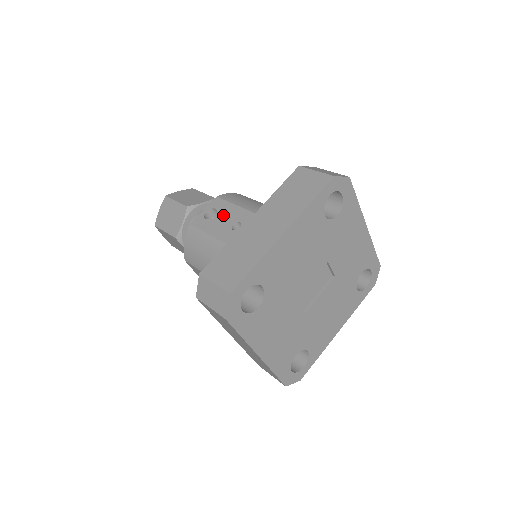
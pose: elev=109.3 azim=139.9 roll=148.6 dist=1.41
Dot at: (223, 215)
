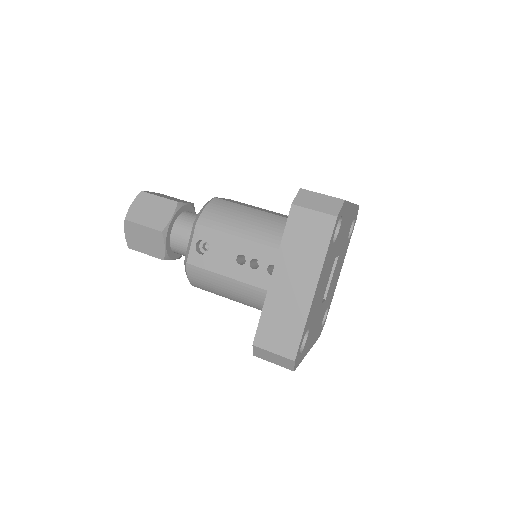
Dot at: (218, 248)
